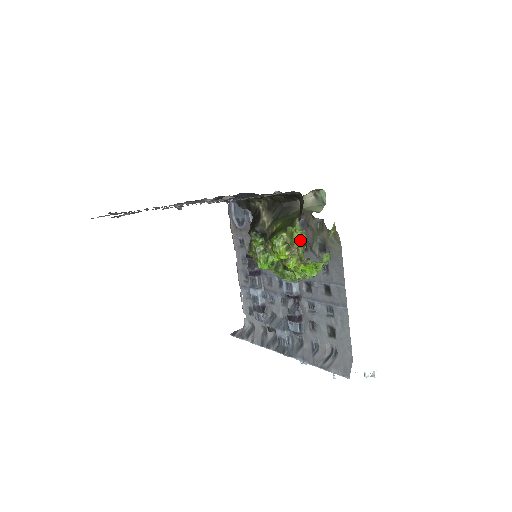
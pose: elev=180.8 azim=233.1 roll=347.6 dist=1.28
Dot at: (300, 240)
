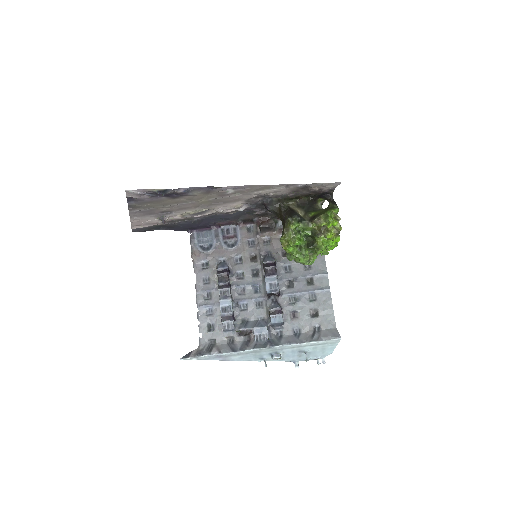
Dot at: occluded
